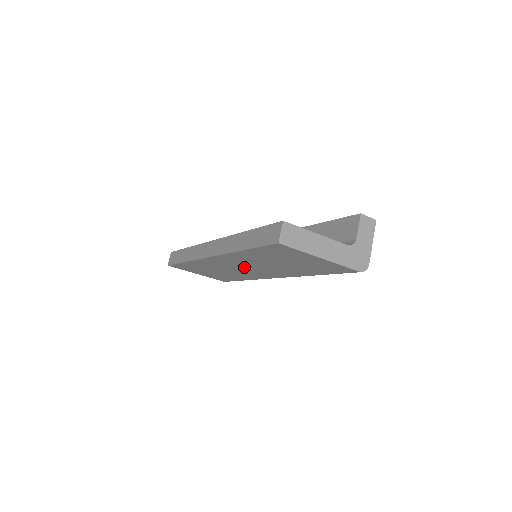
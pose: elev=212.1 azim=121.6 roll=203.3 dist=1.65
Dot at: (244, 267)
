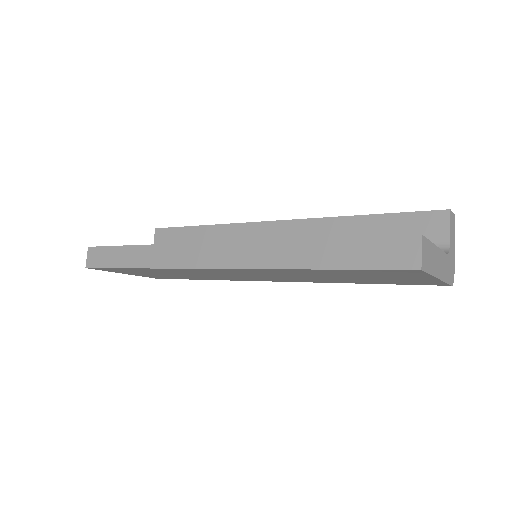
Dot at: (250, 275)
